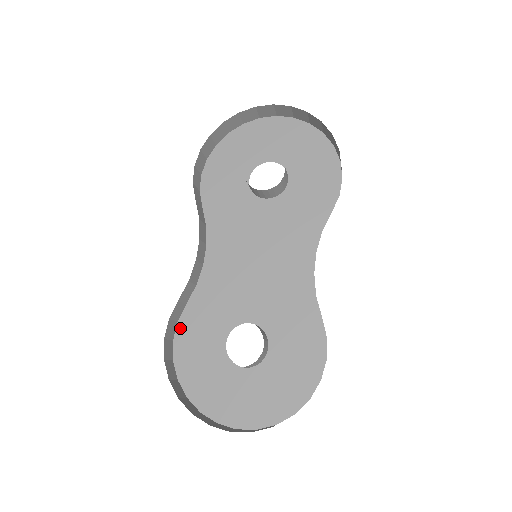
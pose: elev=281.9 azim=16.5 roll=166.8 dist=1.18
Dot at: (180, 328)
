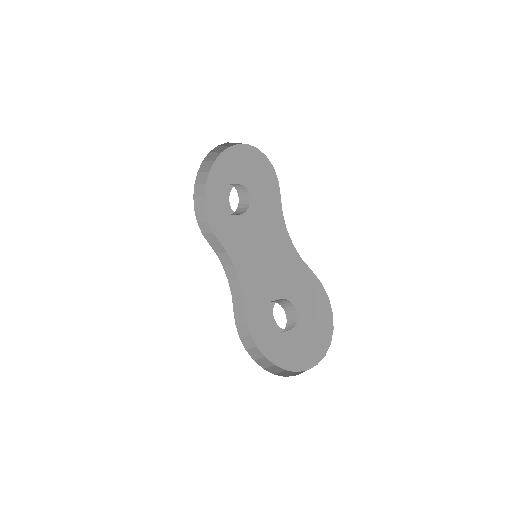
Dot at: (249, 325)
